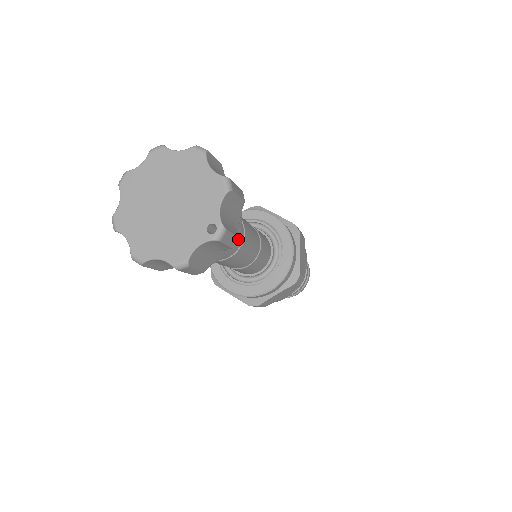
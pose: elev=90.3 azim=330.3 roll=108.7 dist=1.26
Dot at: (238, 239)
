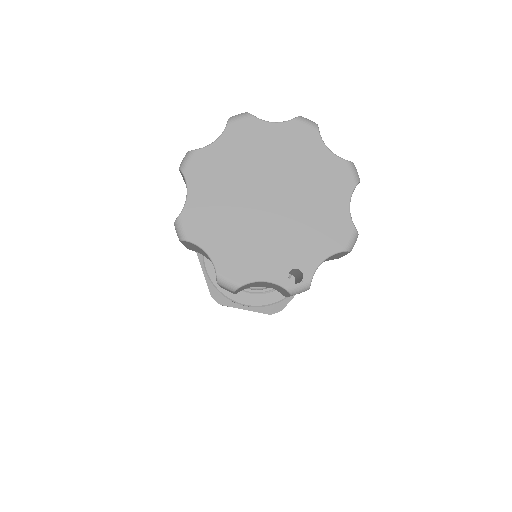
Dot at: occluded
